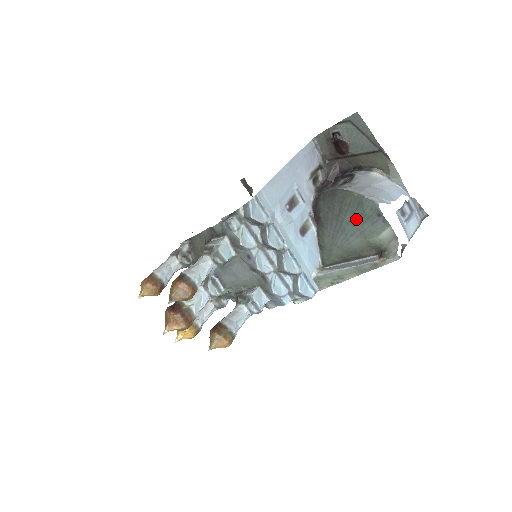
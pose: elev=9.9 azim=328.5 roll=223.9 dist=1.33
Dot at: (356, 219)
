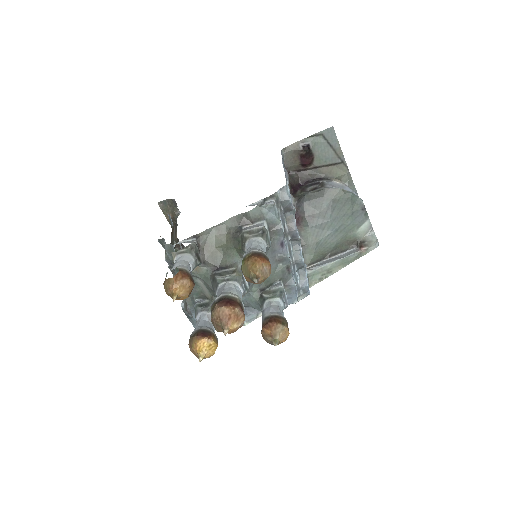
Dot at: (343, 214)
